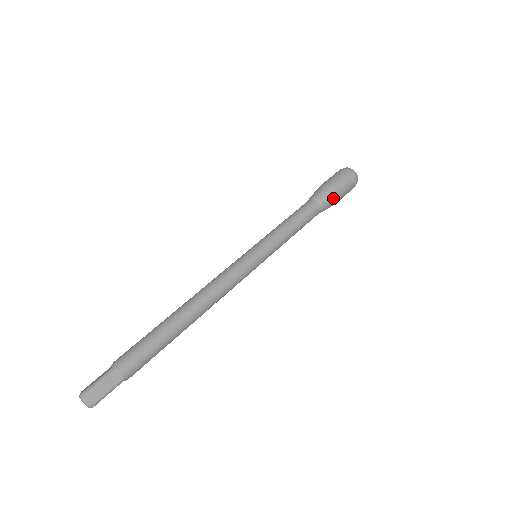
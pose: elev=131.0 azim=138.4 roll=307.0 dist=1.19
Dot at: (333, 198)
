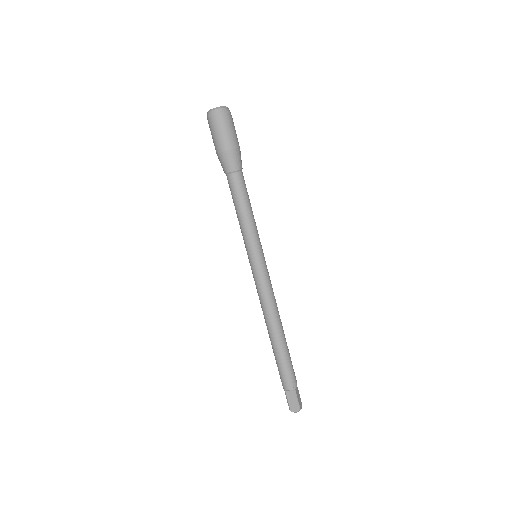
Dot at: (230, 156)
